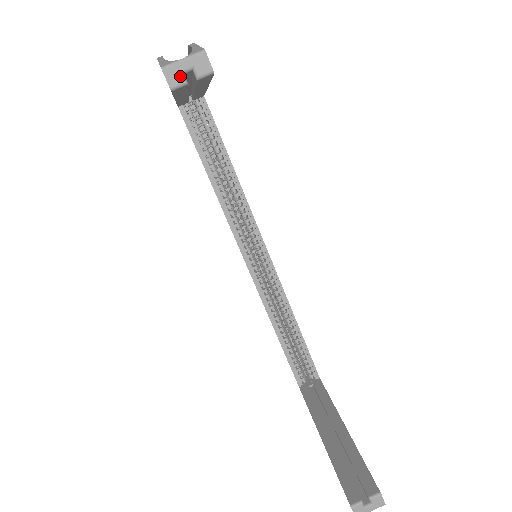
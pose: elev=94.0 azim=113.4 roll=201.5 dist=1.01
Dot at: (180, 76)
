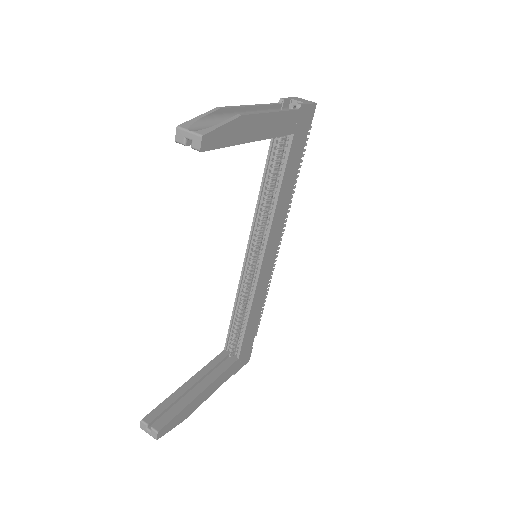
Dot at: (183, 139)
